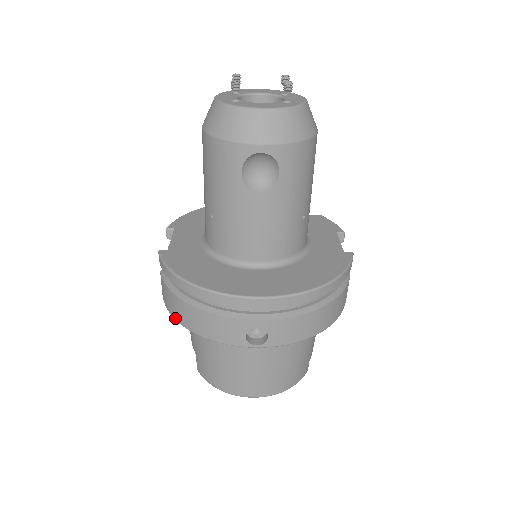
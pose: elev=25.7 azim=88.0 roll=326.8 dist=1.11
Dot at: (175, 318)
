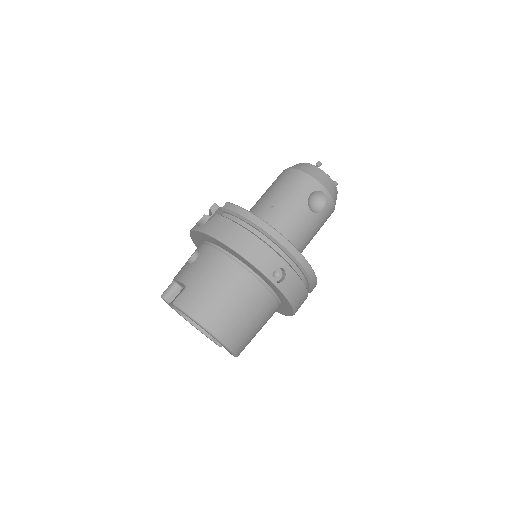
Dot at: (222, 240)
